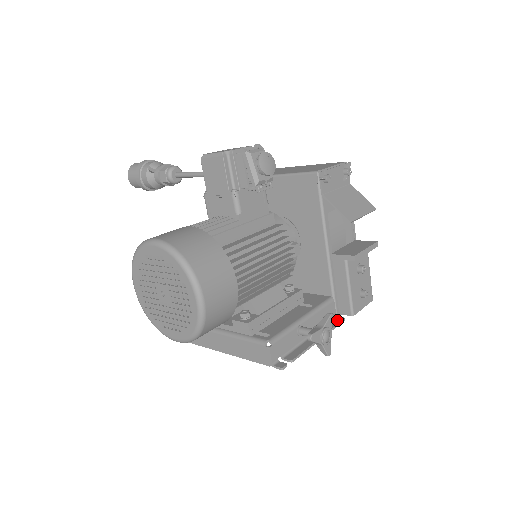
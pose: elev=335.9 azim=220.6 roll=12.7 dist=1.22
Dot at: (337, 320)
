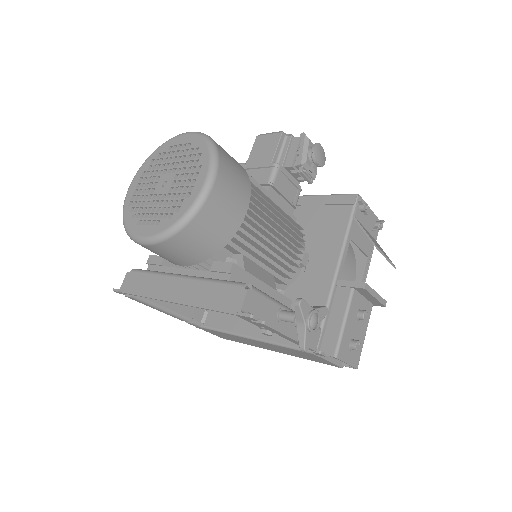
Dot at: (317, 350)
